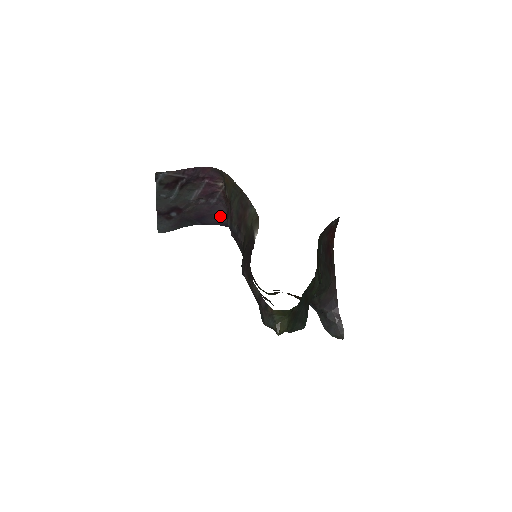
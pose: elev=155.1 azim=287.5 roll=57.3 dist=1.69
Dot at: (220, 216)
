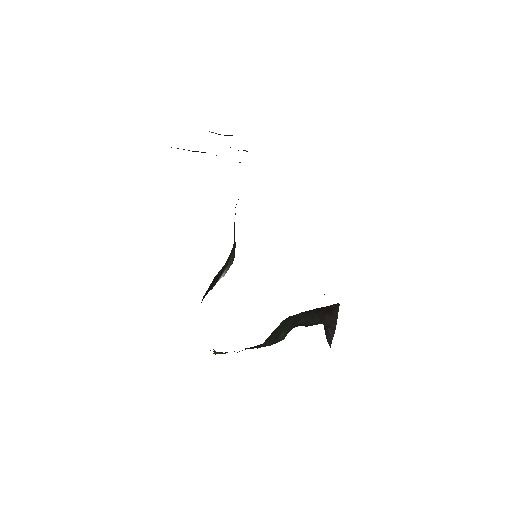
Dot at: occluded
